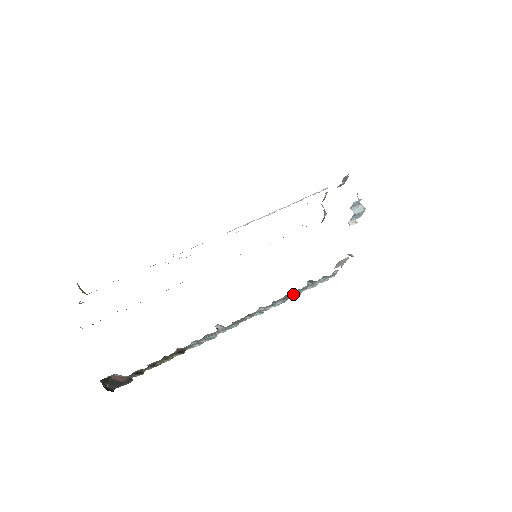
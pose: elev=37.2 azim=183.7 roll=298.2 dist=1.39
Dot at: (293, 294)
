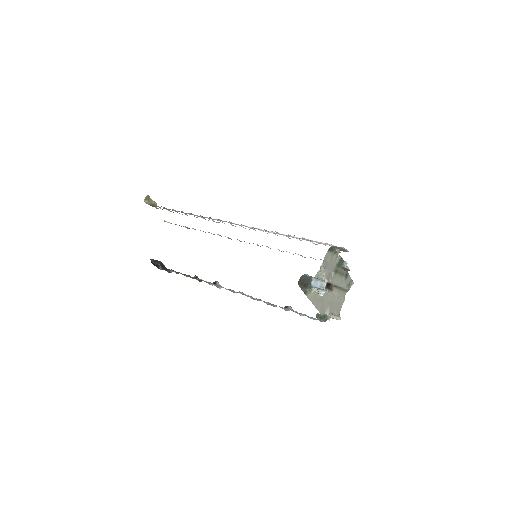
Dot at: (279, 306)
